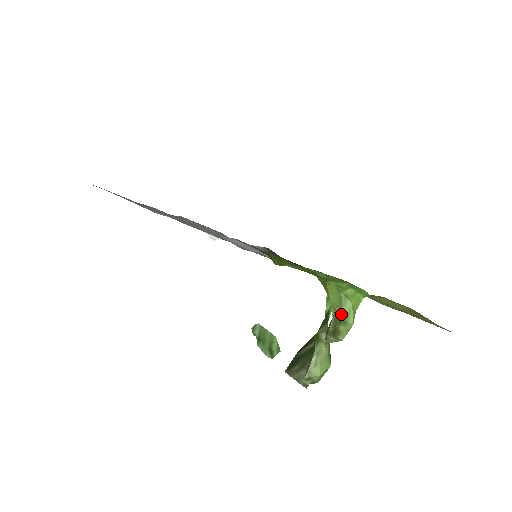
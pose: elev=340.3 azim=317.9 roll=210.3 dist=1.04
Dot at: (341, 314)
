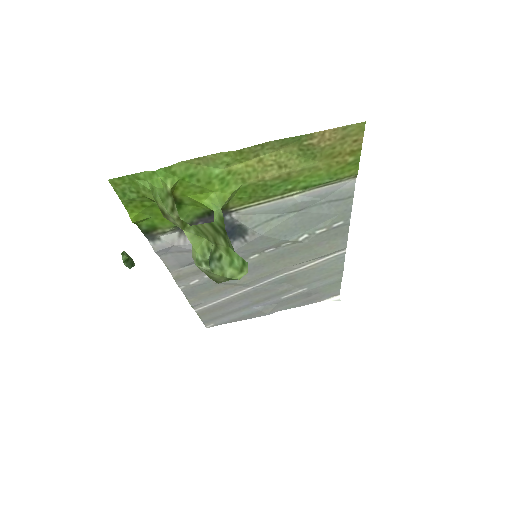
Dot at: (155, 200)
